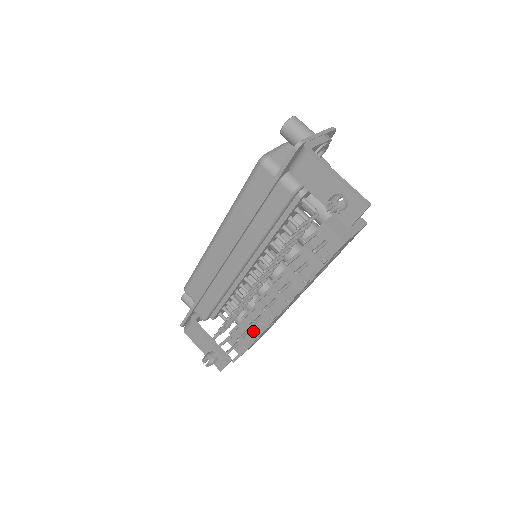
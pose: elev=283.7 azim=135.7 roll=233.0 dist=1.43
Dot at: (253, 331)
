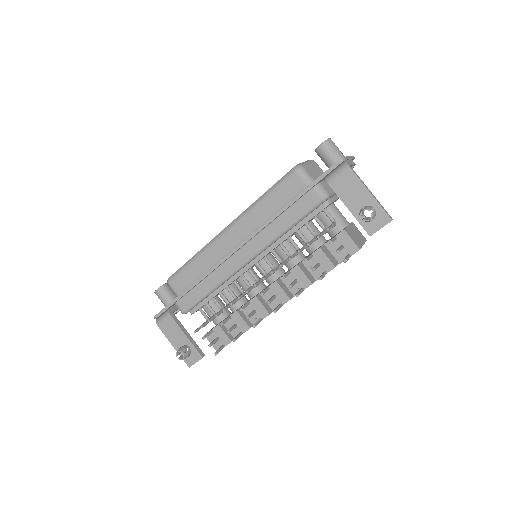
Dot at: (240, 326)
